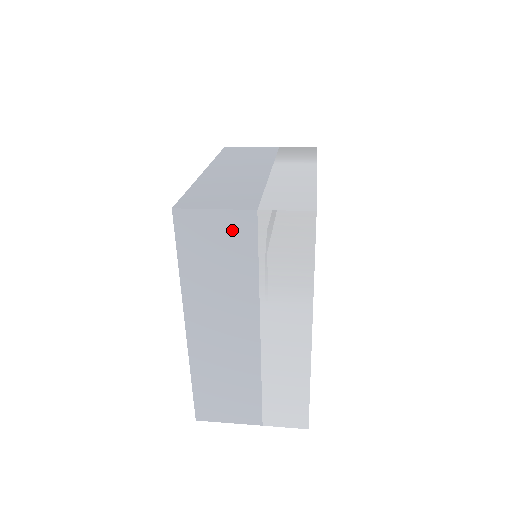
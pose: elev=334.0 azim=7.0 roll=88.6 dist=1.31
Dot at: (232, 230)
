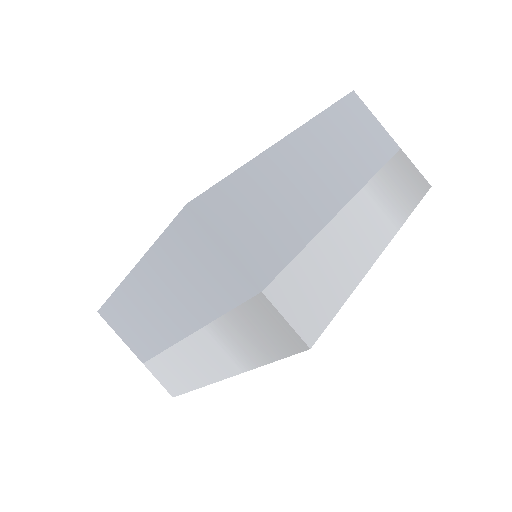
Dot at: (226, 275)
